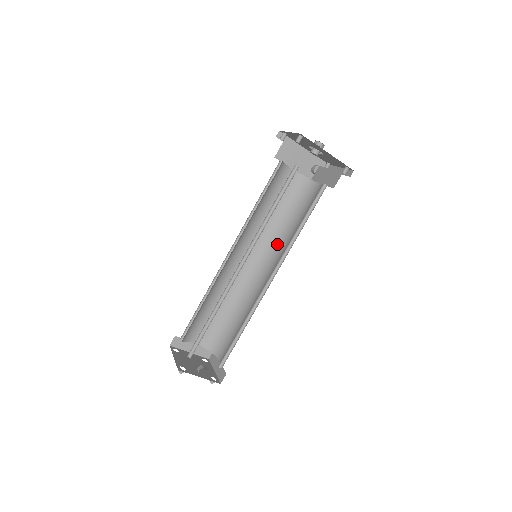
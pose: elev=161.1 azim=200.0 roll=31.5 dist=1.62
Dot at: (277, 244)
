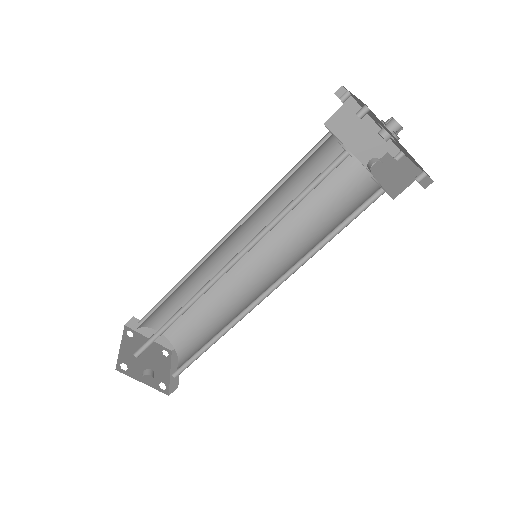
Dot at: (292, 245)
